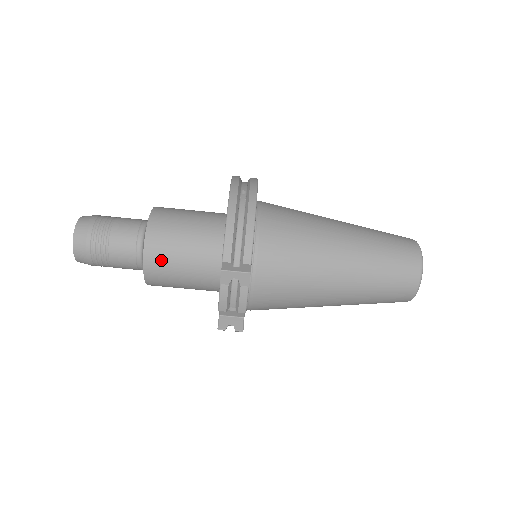
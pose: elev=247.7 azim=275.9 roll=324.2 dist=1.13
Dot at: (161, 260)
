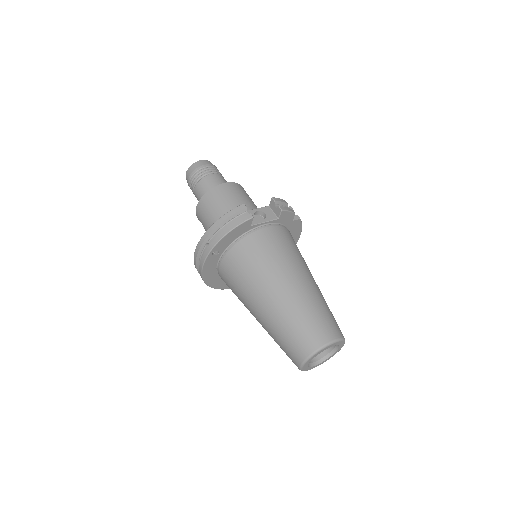
Dot at: (245, 192)
